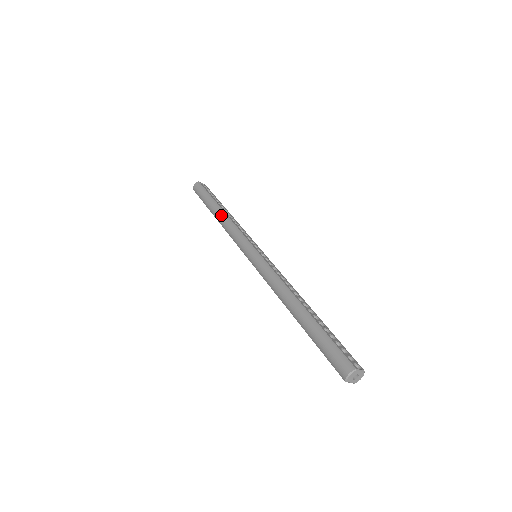
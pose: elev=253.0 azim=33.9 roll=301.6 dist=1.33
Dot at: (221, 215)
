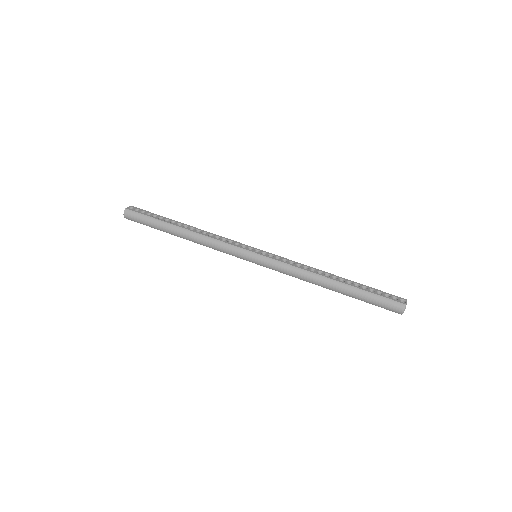
Dot at: (190, 235)
